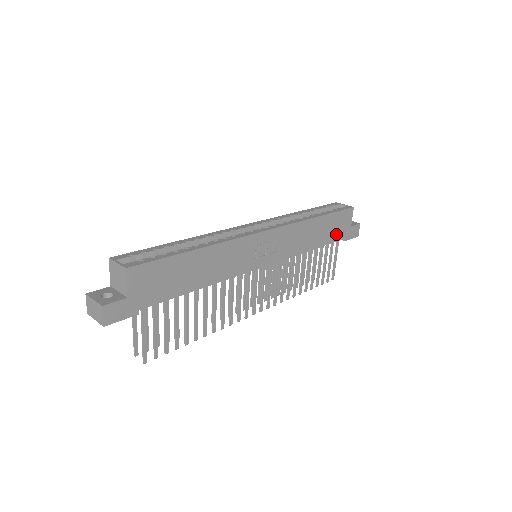
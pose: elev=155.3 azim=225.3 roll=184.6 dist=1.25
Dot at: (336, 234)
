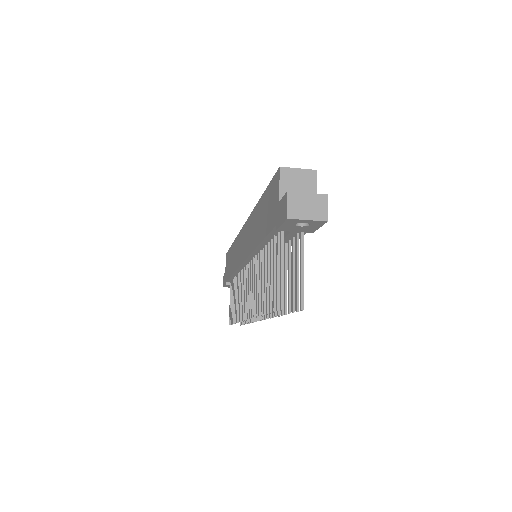
Dot at: occluded
